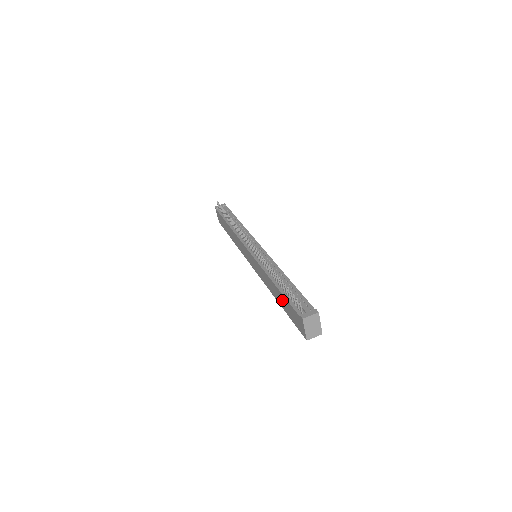
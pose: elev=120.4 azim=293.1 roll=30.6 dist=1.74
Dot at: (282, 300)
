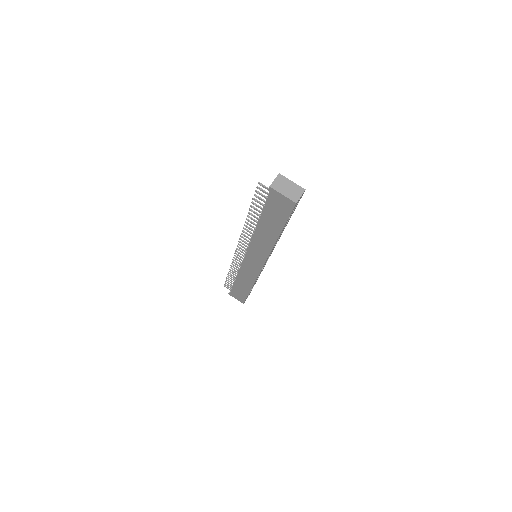
Dot at: (269, 222)
